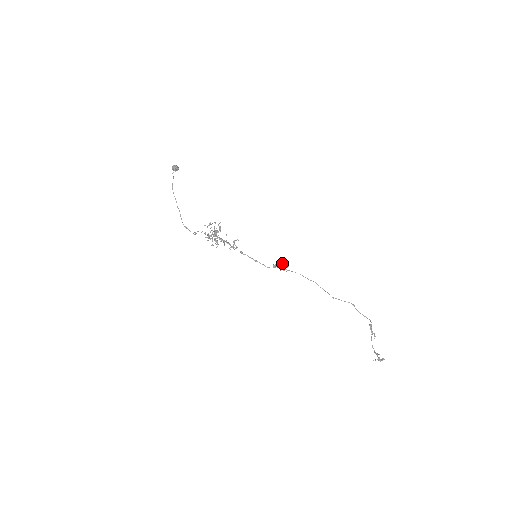
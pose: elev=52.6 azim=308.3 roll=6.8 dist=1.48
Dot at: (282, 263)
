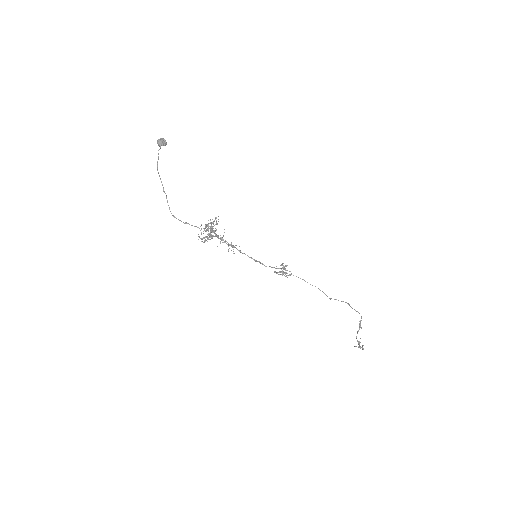
Dot at: (285, 274)
